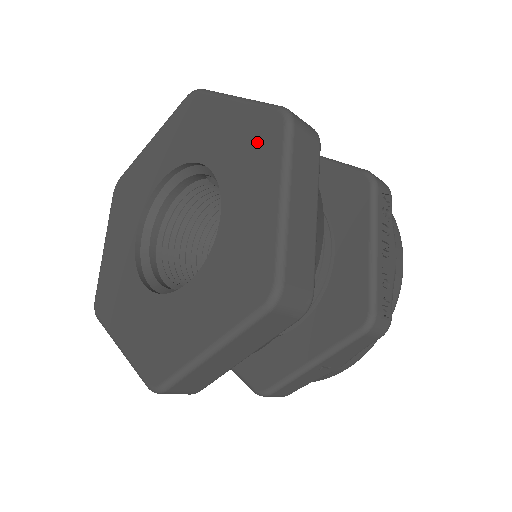
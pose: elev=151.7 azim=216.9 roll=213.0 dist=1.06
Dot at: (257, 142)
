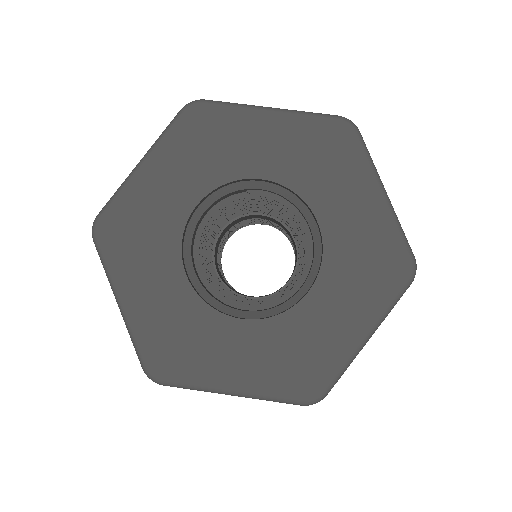
Dot at: (330, 150)
